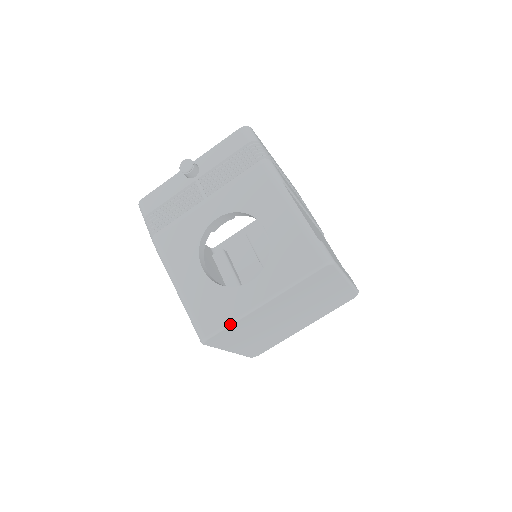
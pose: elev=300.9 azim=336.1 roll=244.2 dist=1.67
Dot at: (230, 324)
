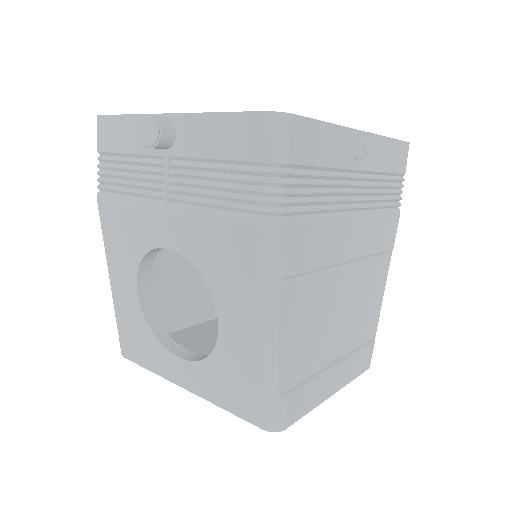
Dot at: occluded
